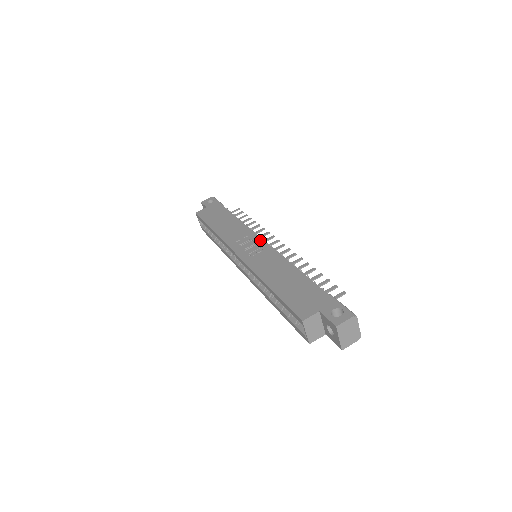
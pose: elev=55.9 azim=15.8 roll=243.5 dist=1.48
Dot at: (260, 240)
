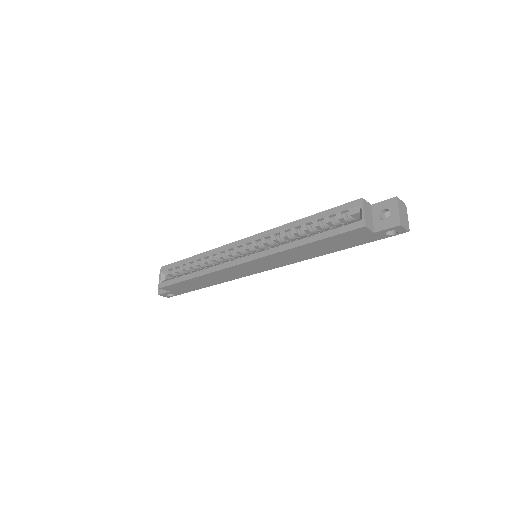
Dot at: occluded
